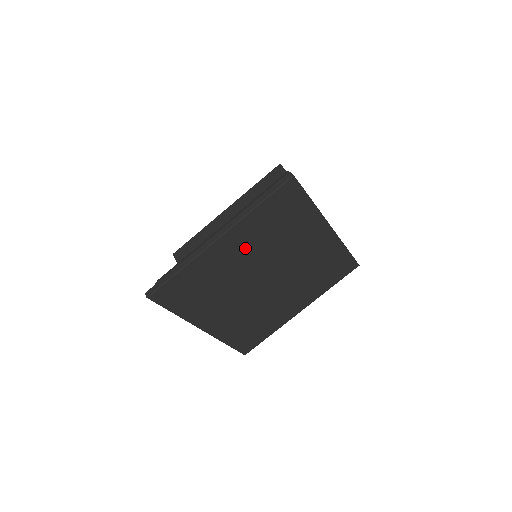
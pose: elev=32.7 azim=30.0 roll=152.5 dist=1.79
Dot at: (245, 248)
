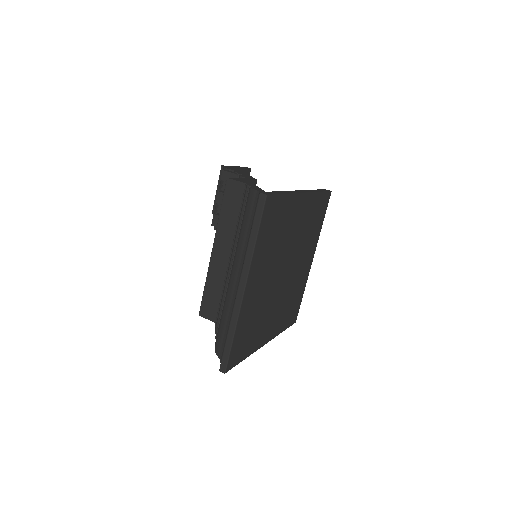
Dot at: (263, 273)
